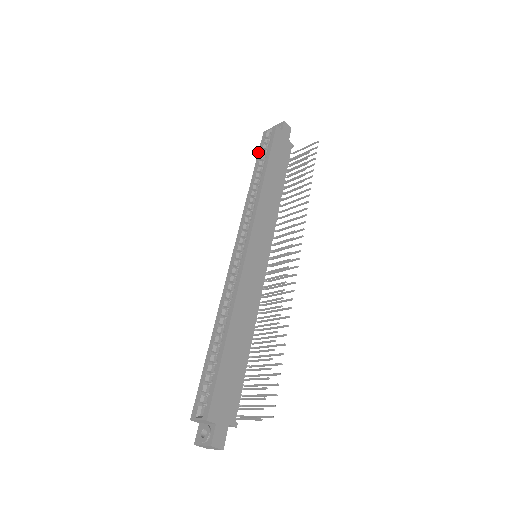
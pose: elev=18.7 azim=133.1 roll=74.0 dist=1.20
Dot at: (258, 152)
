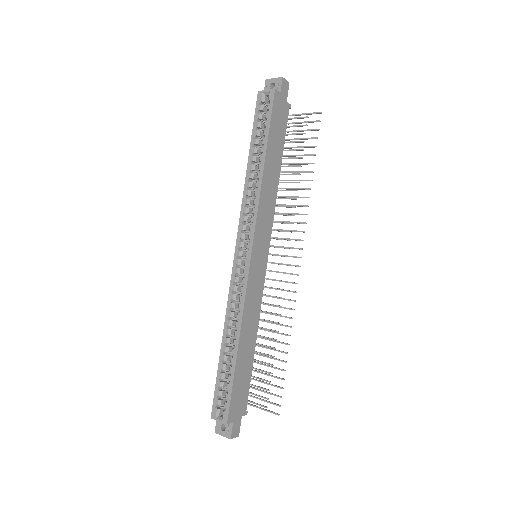
Dot at: (253, 123)
